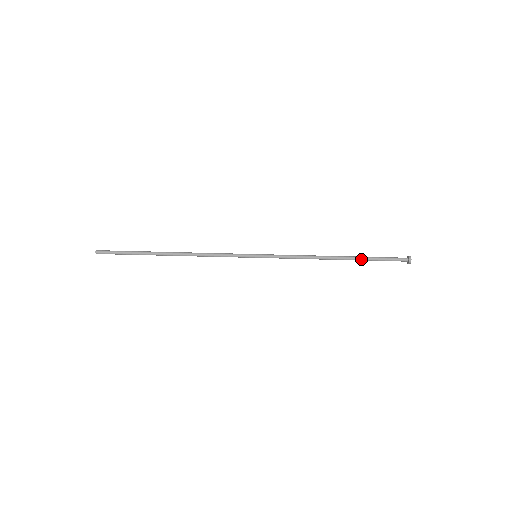
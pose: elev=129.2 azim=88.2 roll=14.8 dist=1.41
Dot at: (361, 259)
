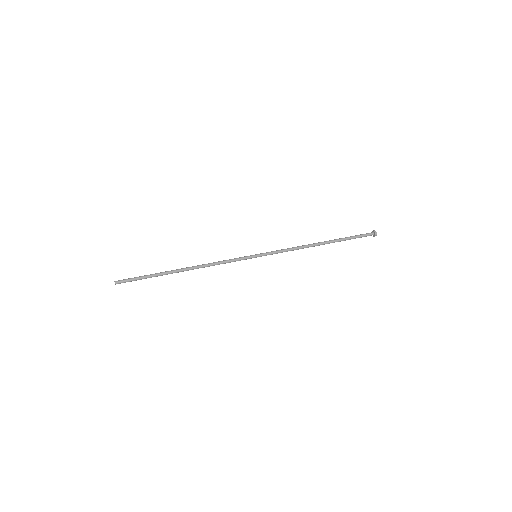
Dot at: (339, 240)
